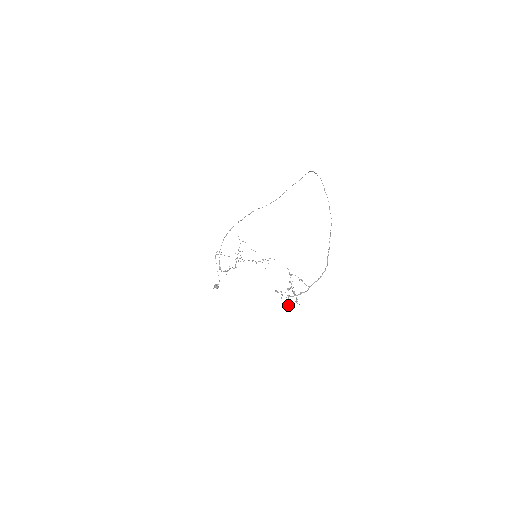
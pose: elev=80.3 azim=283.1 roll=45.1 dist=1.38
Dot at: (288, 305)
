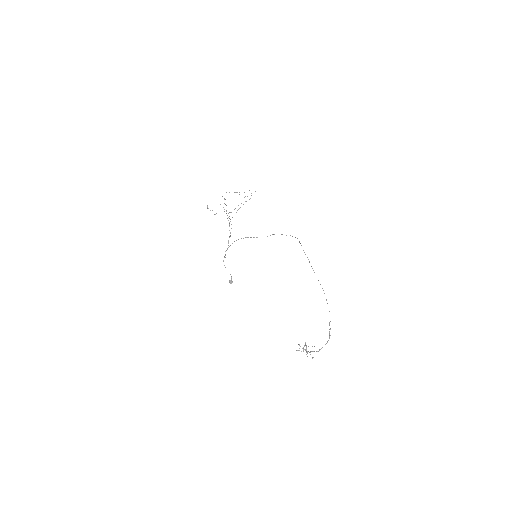
Dot at: (305, 350)
